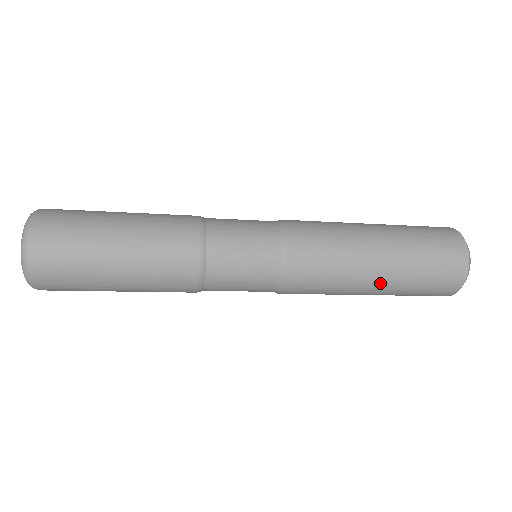
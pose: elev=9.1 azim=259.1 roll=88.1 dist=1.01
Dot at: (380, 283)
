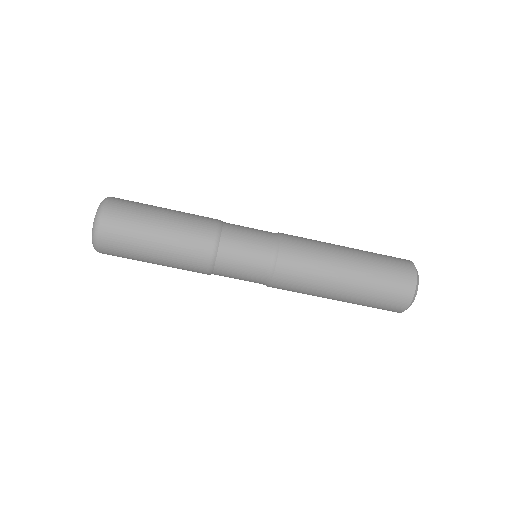
Dot at: (344, 292)
